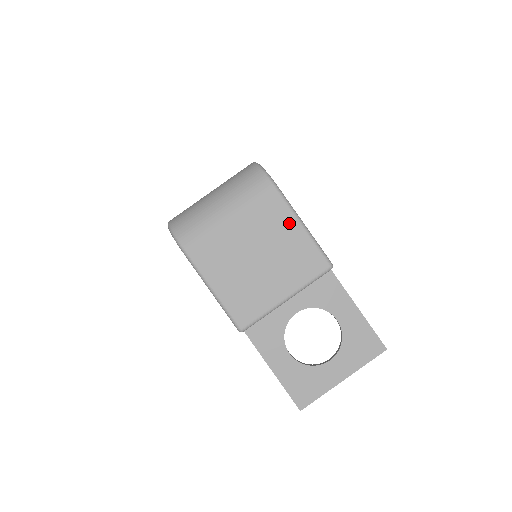
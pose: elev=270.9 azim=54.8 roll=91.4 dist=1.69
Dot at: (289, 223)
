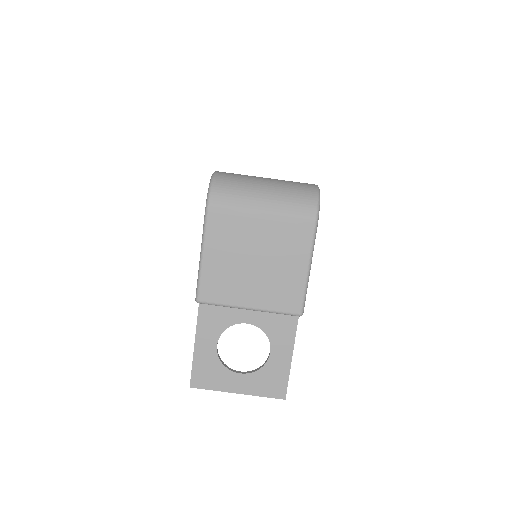
Dot at: (300, 259)
